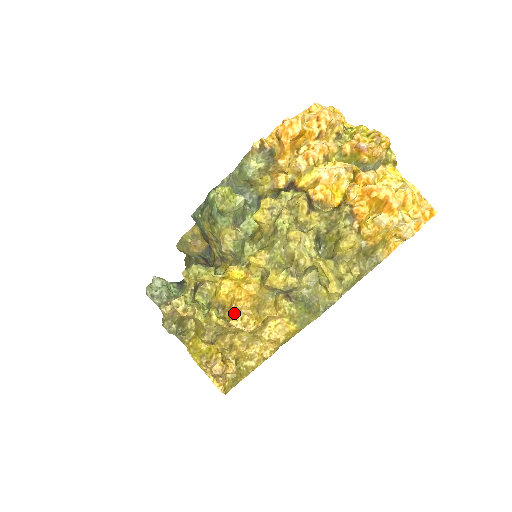
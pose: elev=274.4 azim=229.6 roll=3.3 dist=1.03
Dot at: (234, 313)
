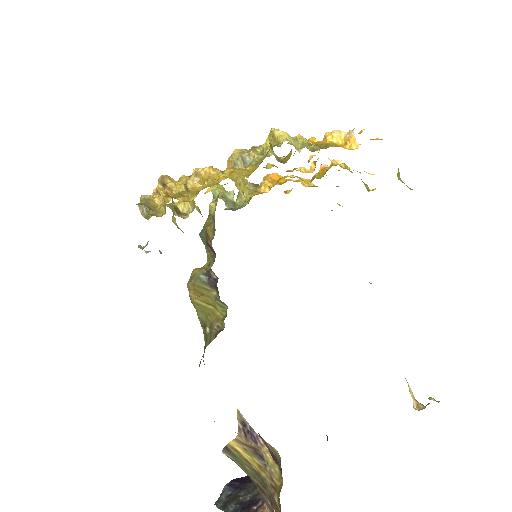
Dot at: (195, 169)
